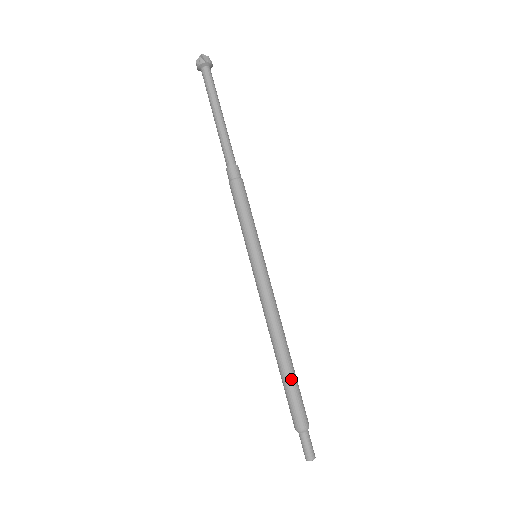
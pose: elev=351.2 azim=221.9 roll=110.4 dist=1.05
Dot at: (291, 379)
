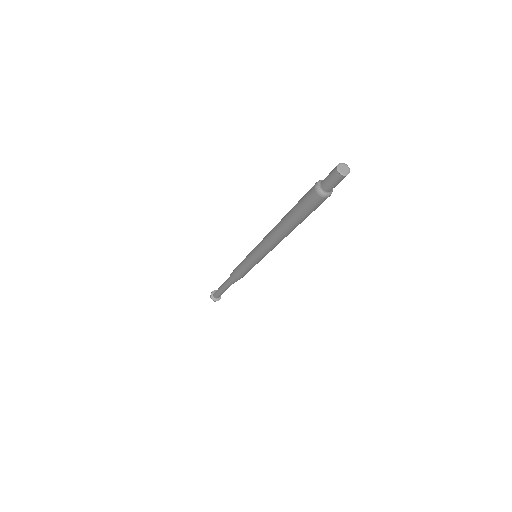
Dot at: occluded
